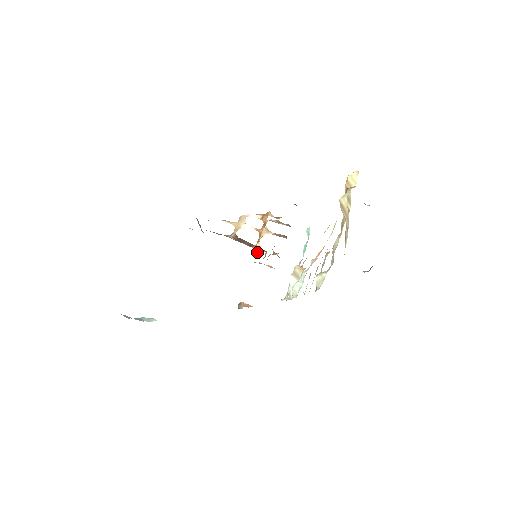
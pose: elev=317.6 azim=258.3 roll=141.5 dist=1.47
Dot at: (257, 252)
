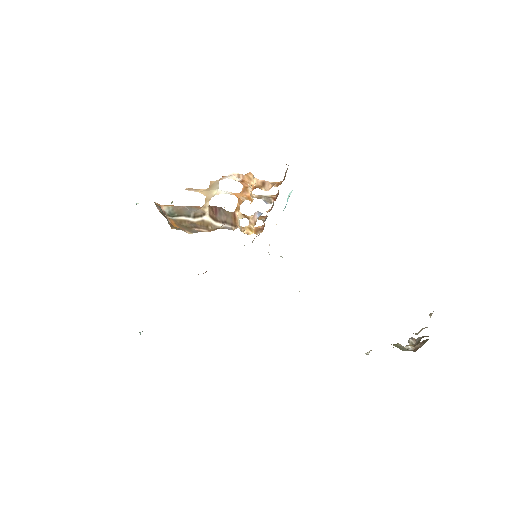
Dot at: occluded
